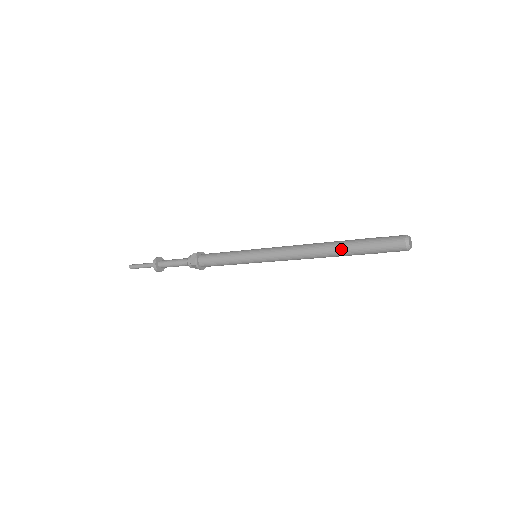
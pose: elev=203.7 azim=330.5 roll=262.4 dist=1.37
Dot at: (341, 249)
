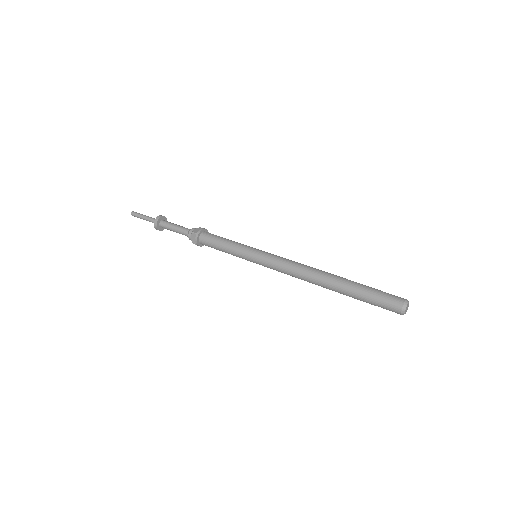
Dot at: (338, 292)
